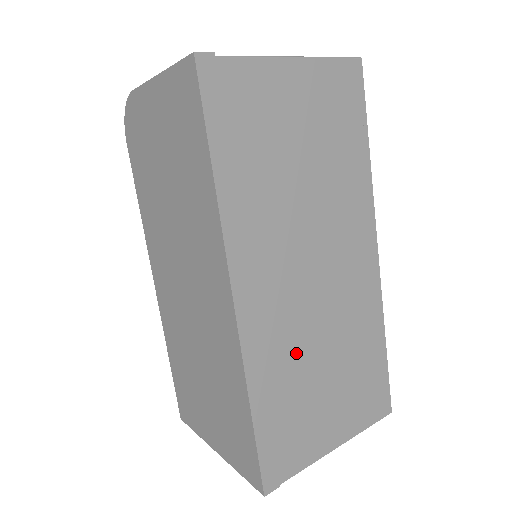
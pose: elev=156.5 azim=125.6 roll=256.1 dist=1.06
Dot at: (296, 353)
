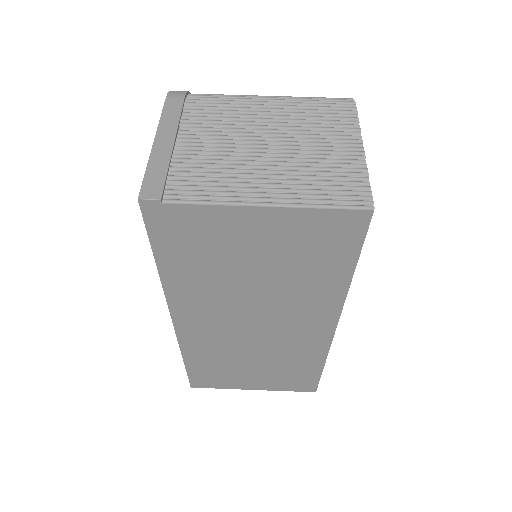
Dot at: (227, 353)
